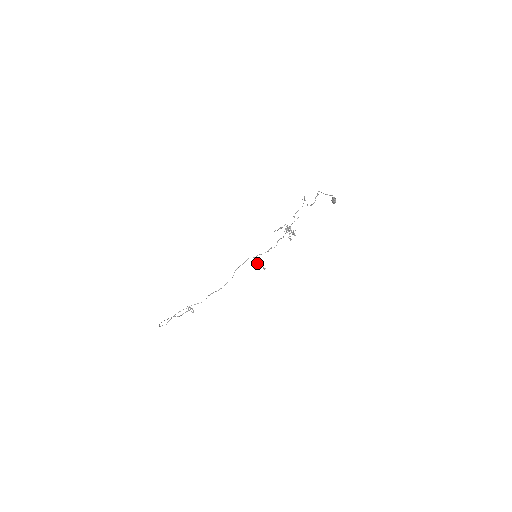
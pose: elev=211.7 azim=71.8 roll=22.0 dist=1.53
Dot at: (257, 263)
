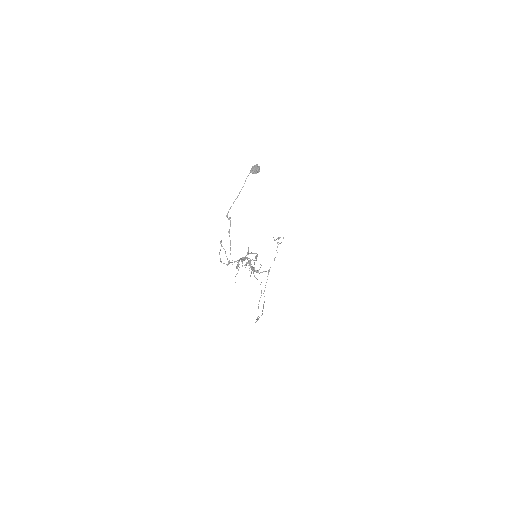
Dot at: (259, 273)
